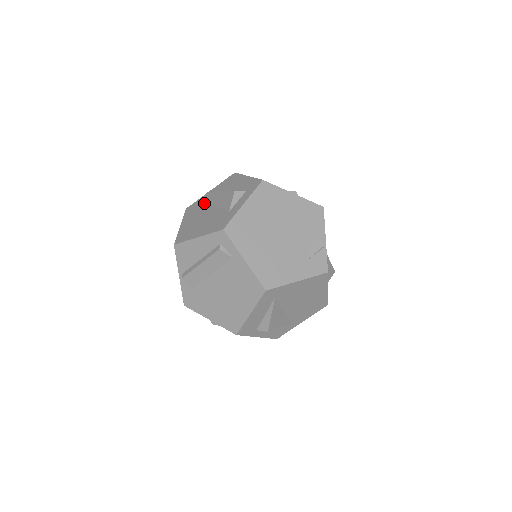
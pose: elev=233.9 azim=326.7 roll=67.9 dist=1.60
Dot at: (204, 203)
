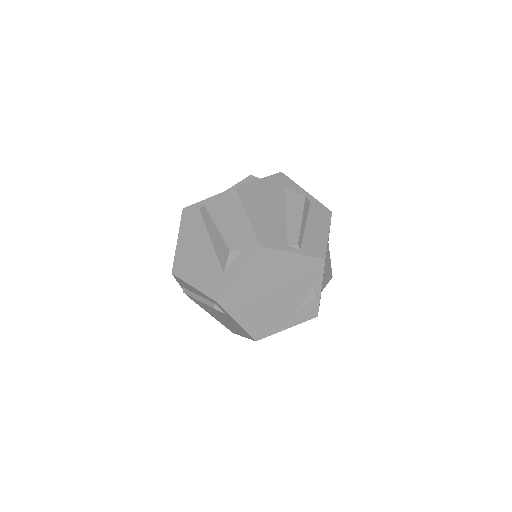
Dot at: (201, 221)
